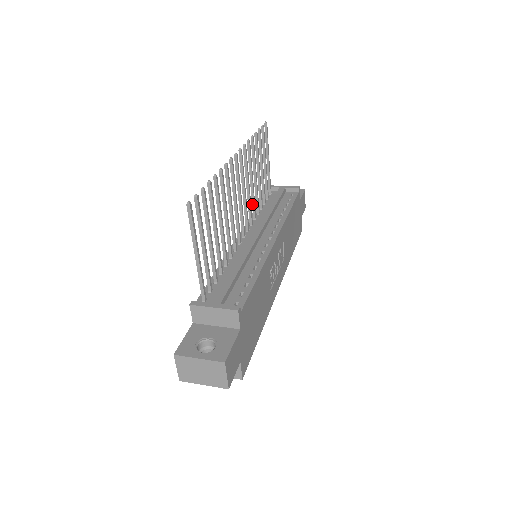
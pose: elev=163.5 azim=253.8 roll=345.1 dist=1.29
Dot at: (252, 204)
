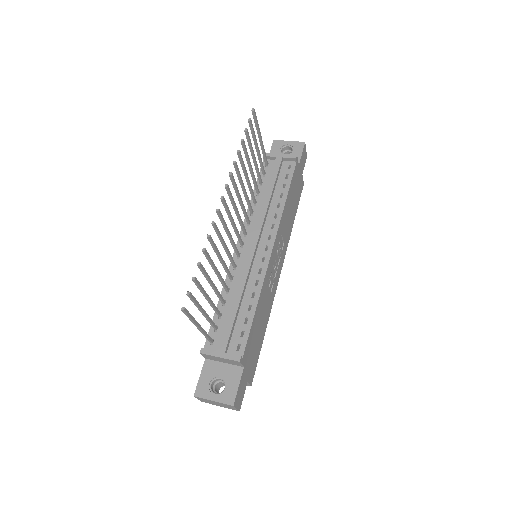
Dot at: occluded
